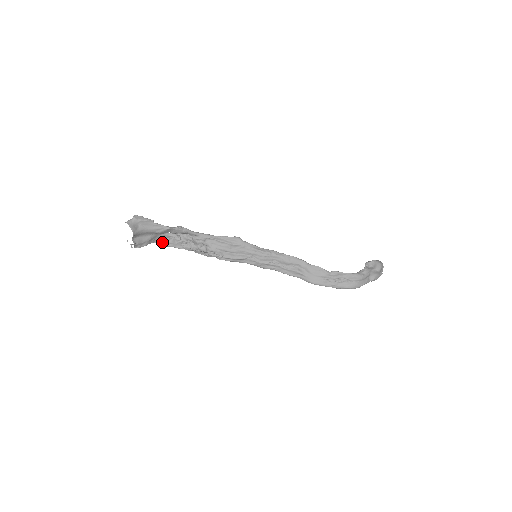
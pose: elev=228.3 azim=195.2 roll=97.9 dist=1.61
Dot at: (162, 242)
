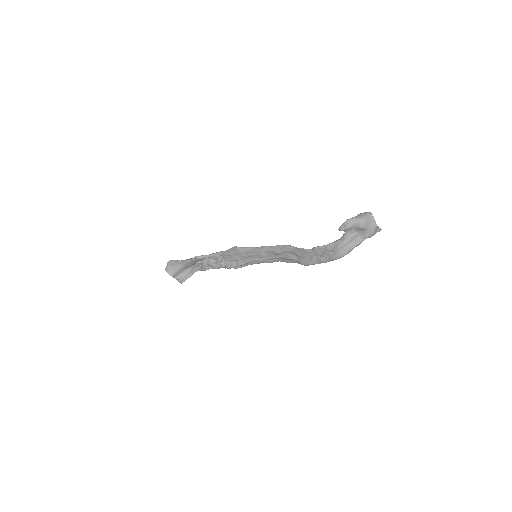
Dot at: (200, 269)
